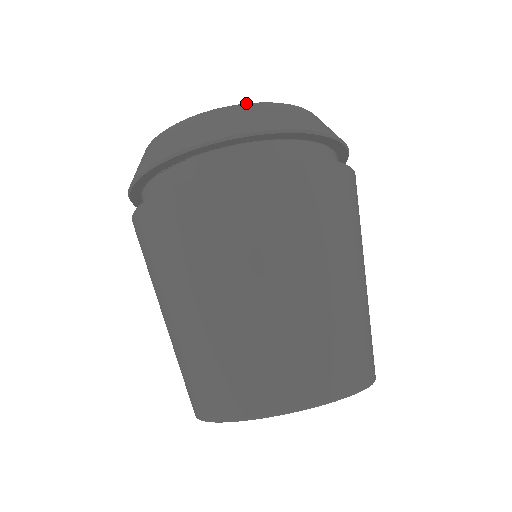
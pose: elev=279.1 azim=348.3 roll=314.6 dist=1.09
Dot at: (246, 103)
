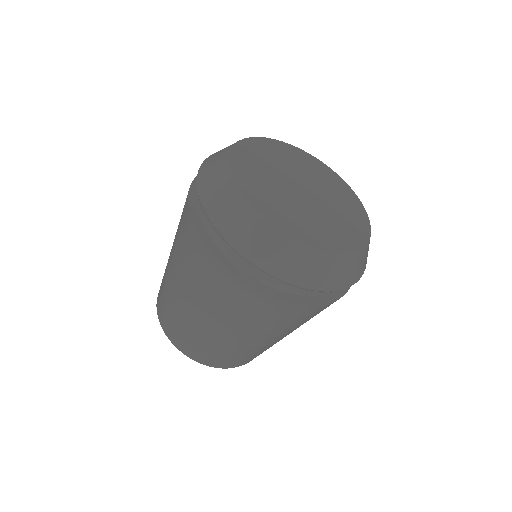
Dot at: (271, 224)
